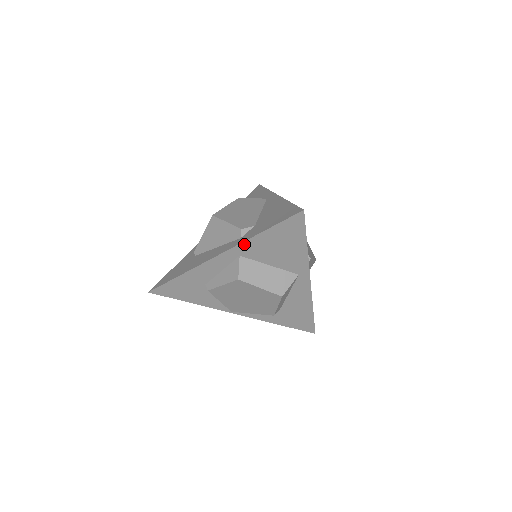
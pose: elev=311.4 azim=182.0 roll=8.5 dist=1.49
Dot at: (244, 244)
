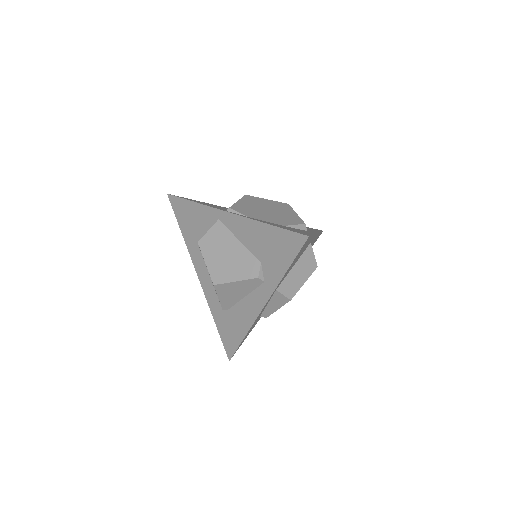
Dot at: (277, 286)
